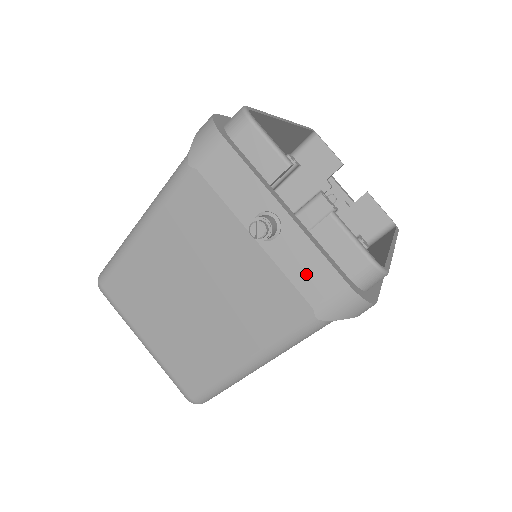
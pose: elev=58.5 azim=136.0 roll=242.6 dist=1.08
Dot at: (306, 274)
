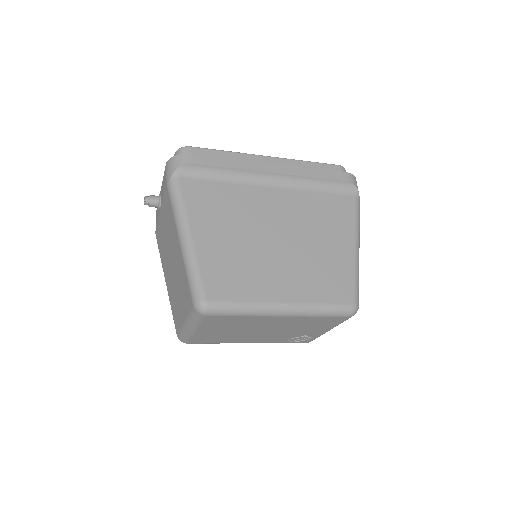
Dot at: (164, 185)
